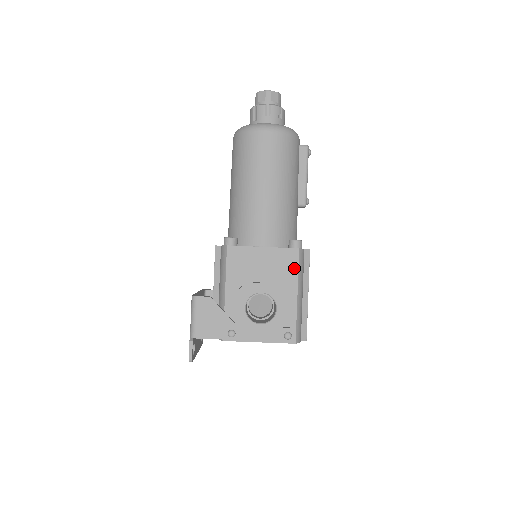
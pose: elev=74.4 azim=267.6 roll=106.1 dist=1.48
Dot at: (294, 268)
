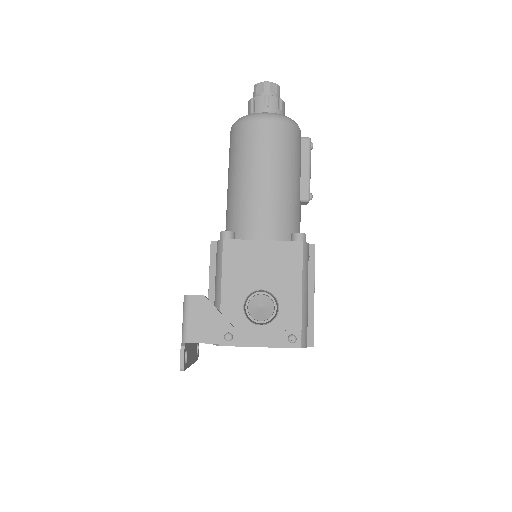
Dot at: (298, 263)
